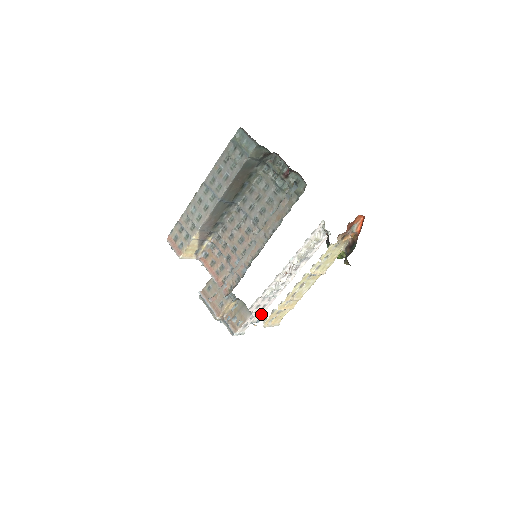
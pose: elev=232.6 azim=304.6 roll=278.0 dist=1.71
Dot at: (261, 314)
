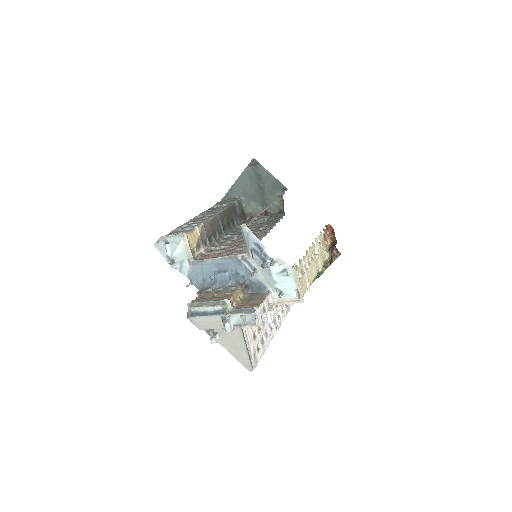
Dot at: (259, 355)
